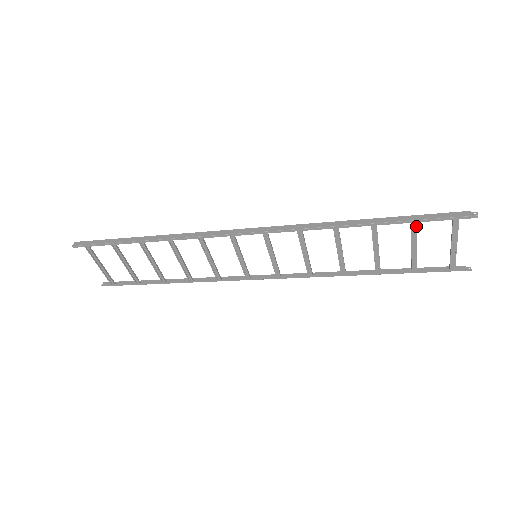
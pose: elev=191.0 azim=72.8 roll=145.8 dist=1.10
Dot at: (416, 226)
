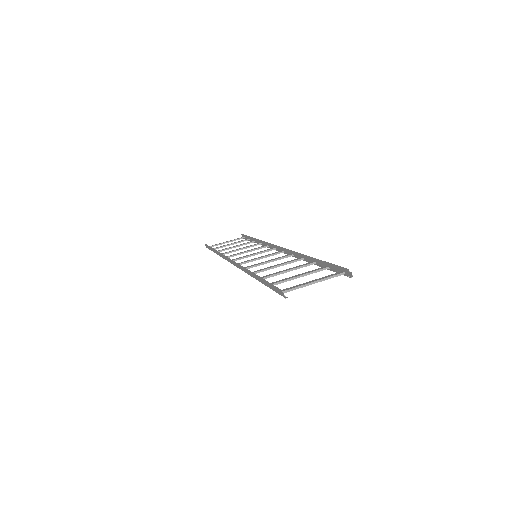
Dot at: occluded
